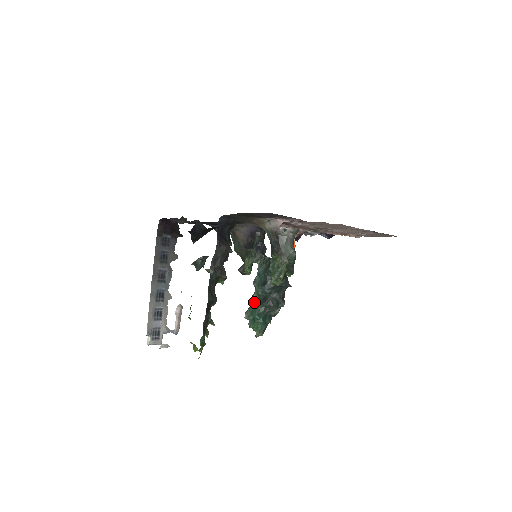
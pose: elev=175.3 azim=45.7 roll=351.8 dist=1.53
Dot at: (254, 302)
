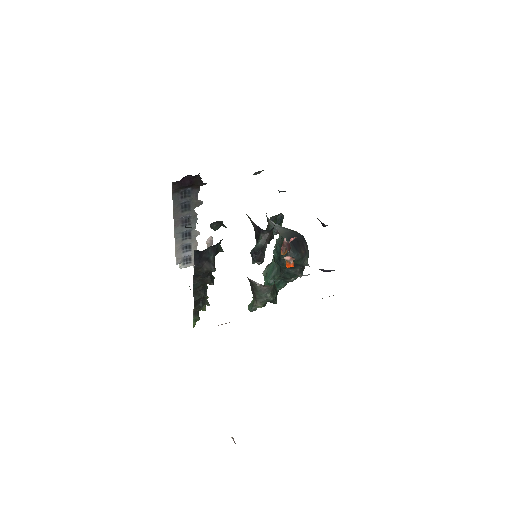
Dot at: (273, 264)
